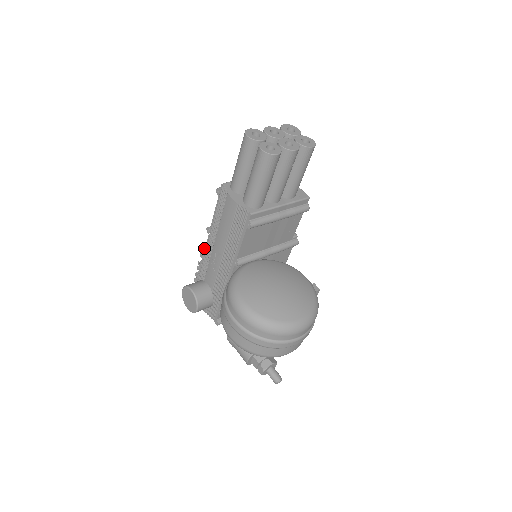
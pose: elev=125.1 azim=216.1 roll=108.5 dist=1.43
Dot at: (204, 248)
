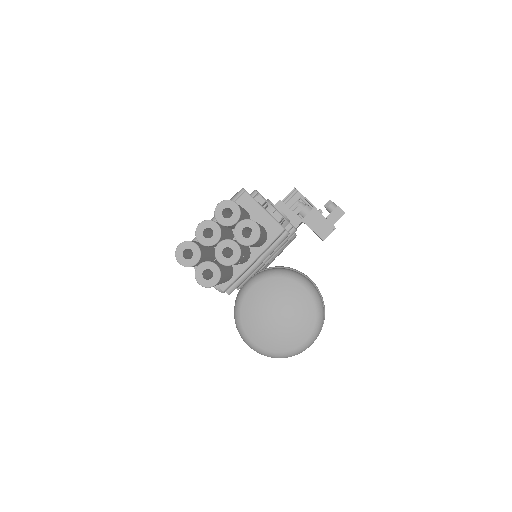
Dot at: occluded
